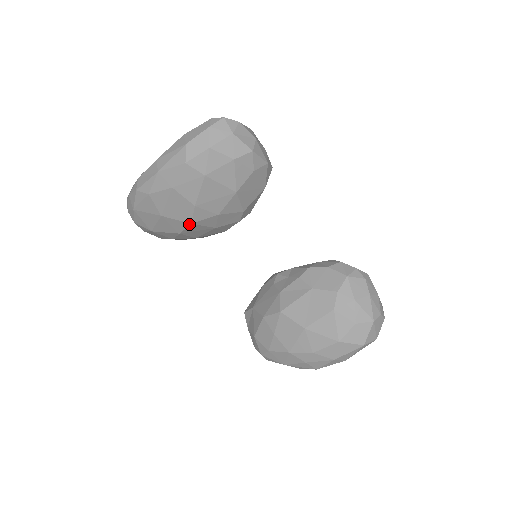
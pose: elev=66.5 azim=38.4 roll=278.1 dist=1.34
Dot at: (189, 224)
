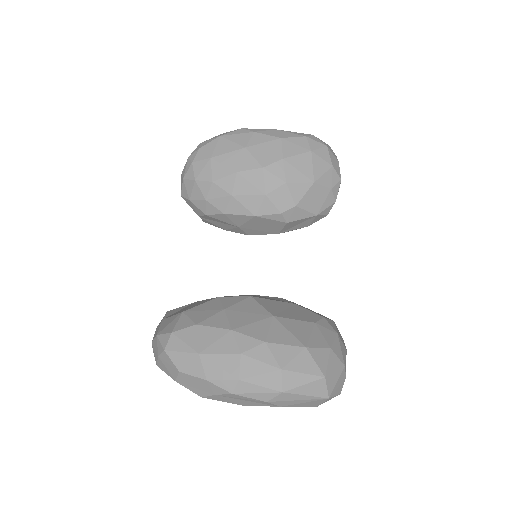
Dot at: (260, 167)
